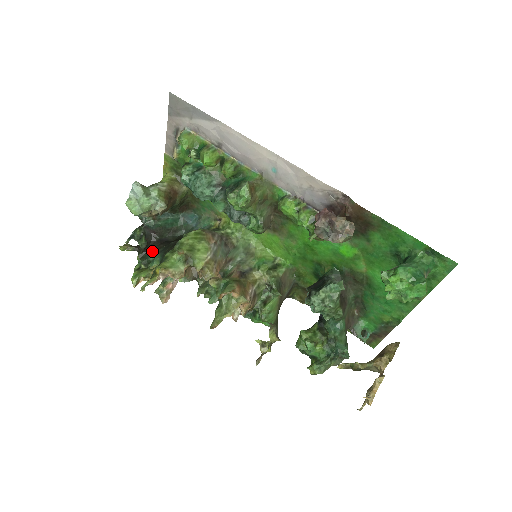
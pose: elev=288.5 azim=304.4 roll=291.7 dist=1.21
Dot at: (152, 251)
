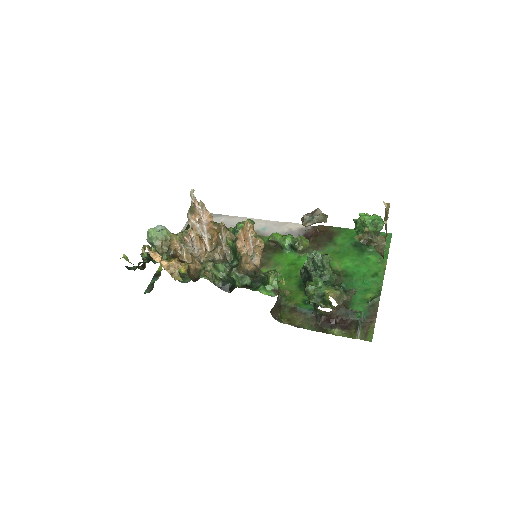
Dot at: occluded
